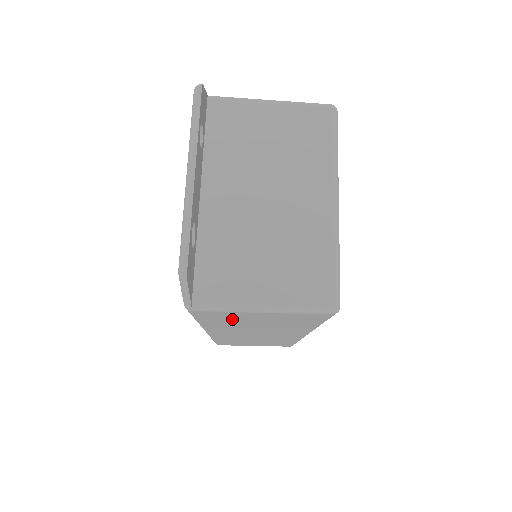
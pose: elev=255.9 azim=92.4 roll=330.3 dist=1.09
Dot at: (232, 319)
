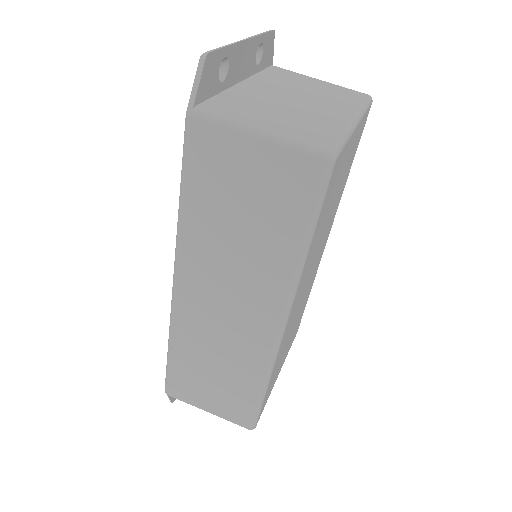
Dot at: (219, 179)
